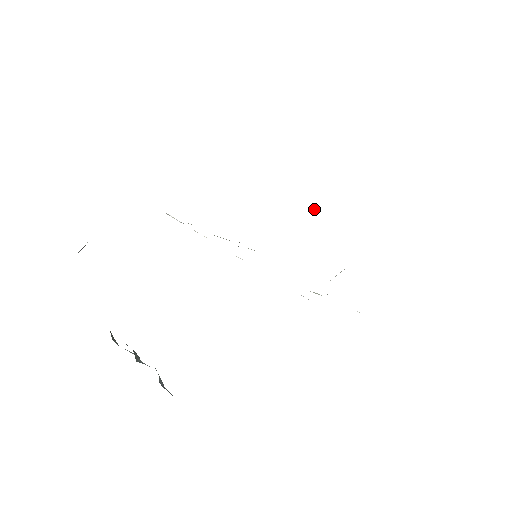
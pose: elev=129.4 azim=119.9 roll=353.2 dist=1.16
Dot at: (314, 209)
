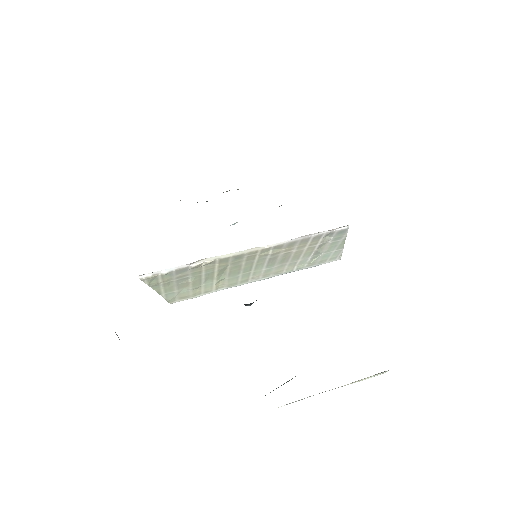
Dot at: occluded
